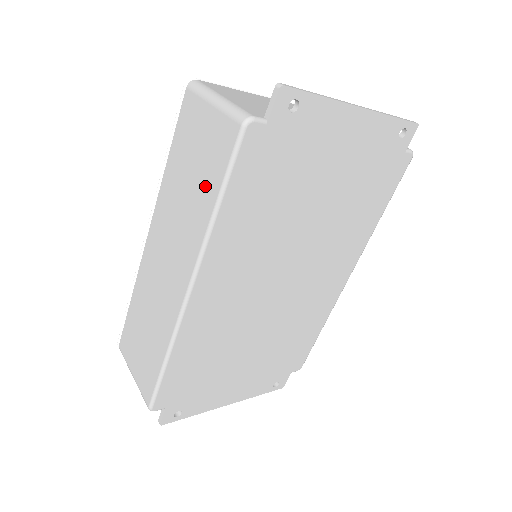
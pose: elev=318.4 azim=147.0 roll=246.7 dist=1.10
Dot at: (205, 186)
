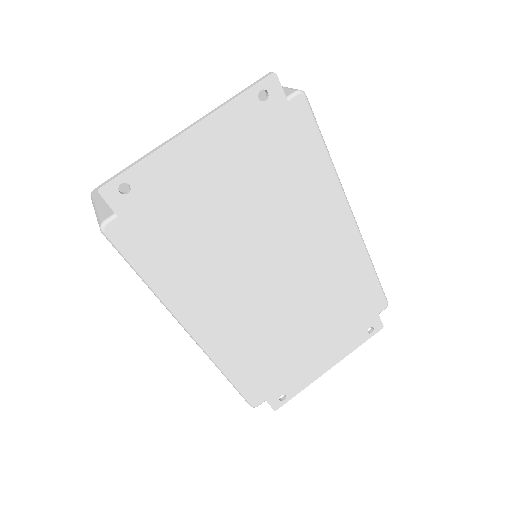
Dot at: occluded
